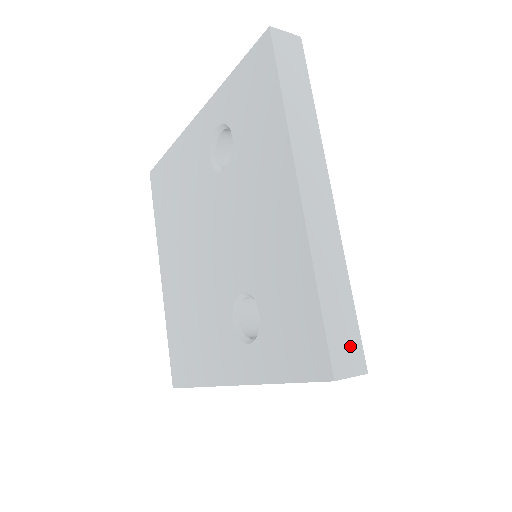
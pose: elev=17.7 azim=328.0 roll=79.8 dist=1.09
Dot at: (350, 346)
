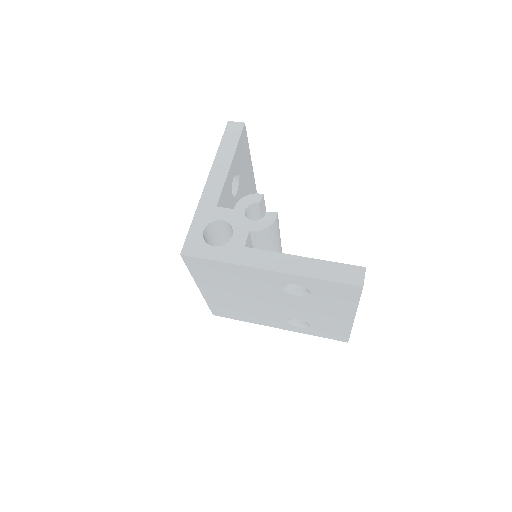
Dot at: occluded
